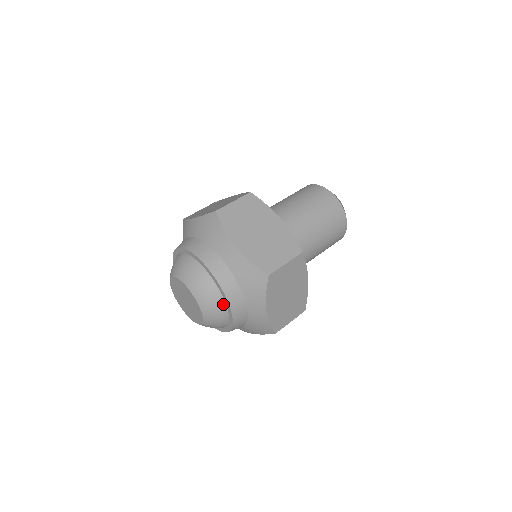
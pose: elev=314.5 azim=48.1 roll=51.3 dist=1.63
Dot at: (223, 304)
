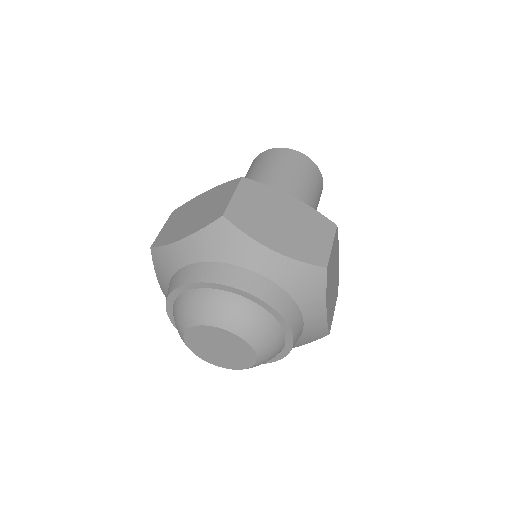
Dot at: (279, 329)
